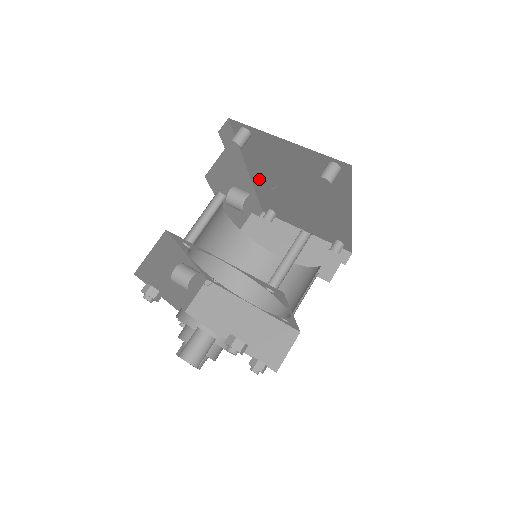
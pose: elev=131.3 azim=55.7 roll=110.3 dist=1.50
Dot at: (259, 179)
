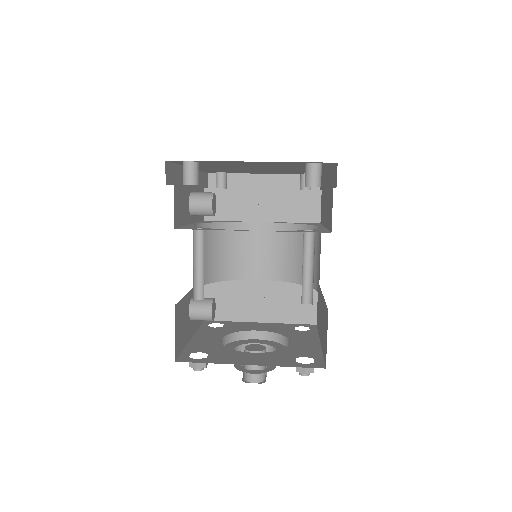
Dot at: (206, 168)
